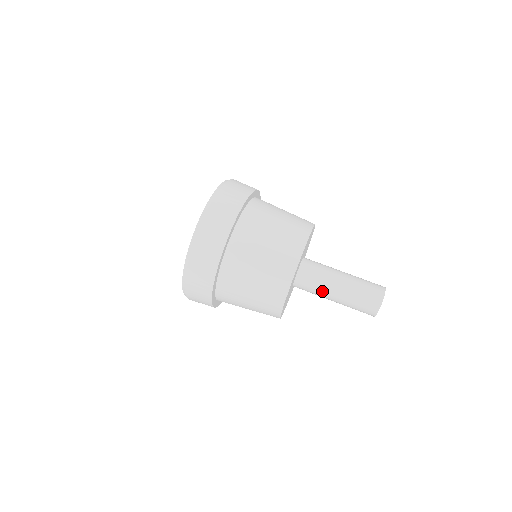
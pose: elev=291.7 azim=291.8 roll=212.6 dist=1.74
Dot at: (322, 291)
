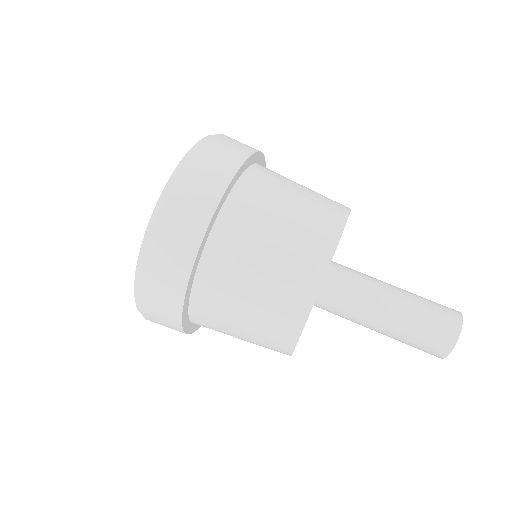
Dot at: (367, 298)
